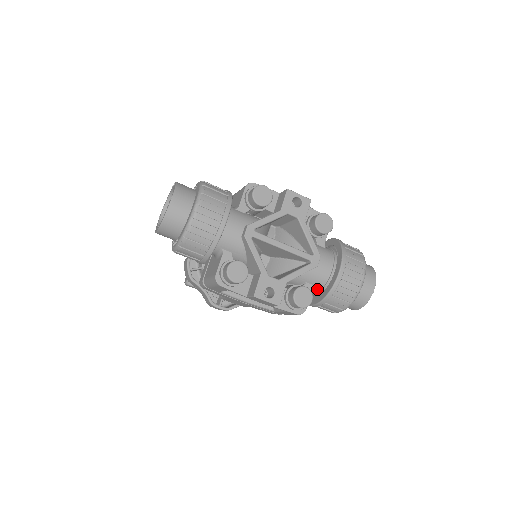
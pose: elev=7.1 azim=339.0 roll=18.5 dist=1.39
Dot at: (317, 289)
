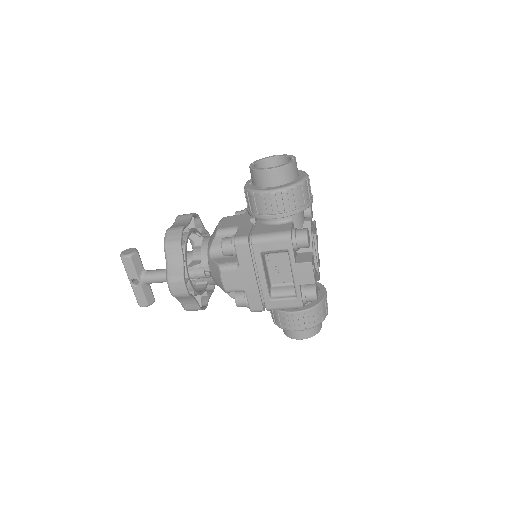
Dot at: occluded
